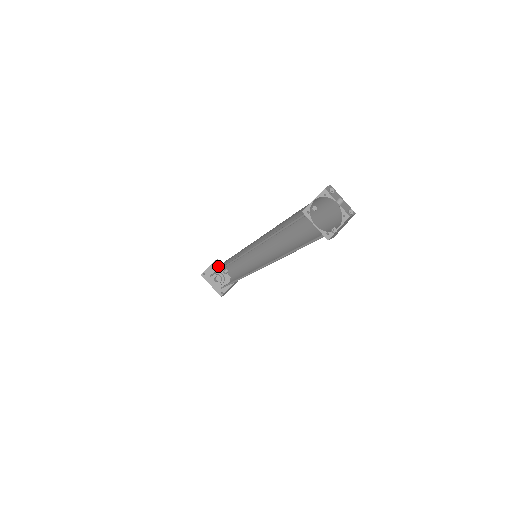
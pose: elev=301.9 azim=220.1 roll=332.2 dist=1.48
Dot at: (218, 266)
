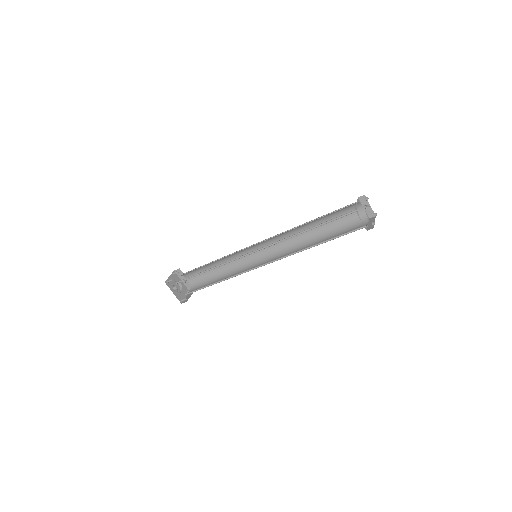
Dot at: occluded
